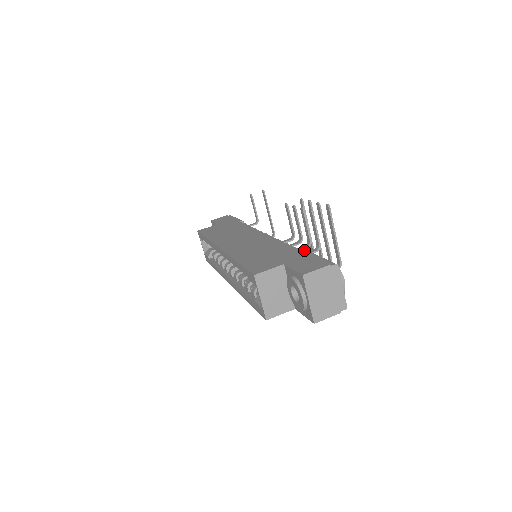
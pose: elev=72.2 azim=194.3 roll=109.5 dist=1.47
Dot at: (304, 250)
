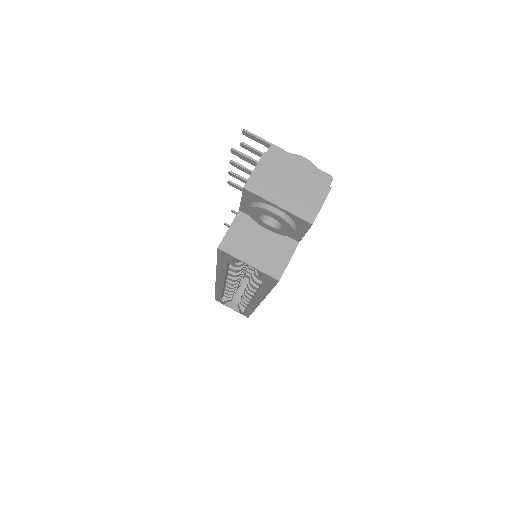
Dot at: occluded
